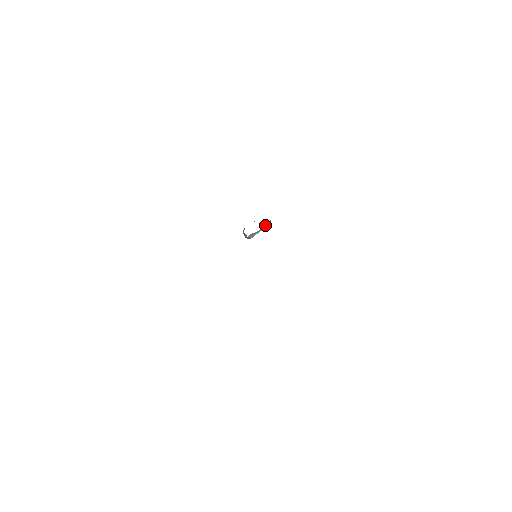
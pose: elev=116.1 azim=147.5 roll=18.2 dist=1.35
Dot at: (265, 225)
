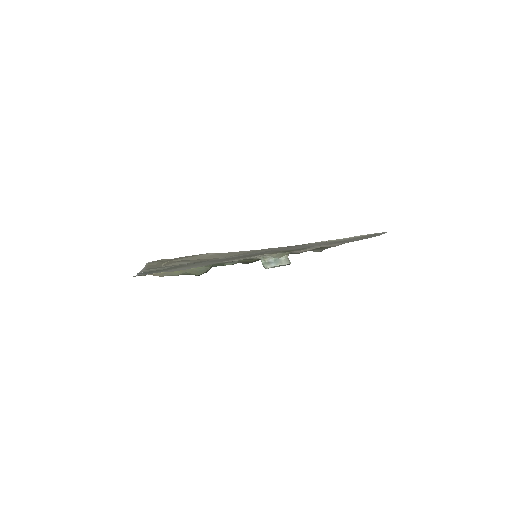
Dot at: (282, 261)
